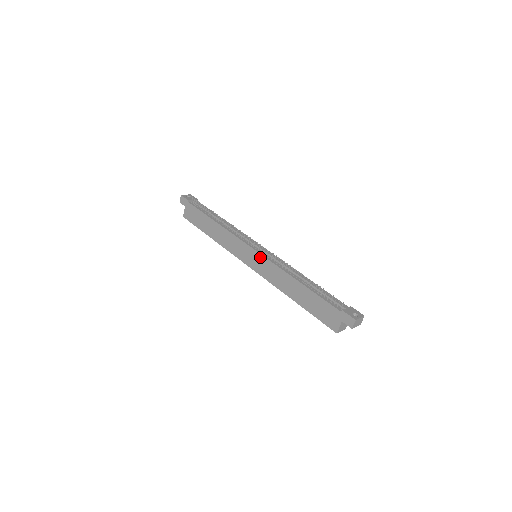
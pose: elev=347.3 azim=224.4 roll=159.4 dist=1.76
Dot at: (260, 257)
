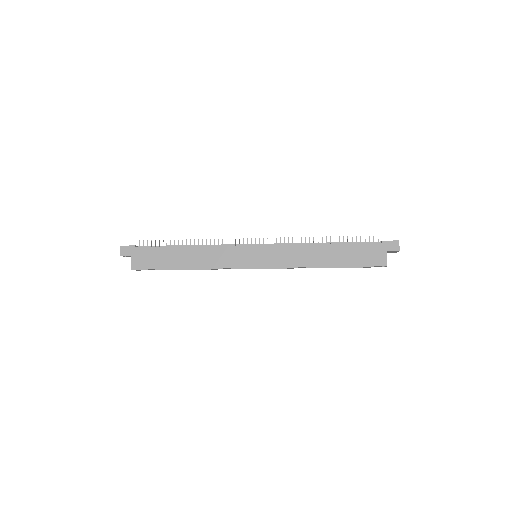
Dot at: (267, 248)
